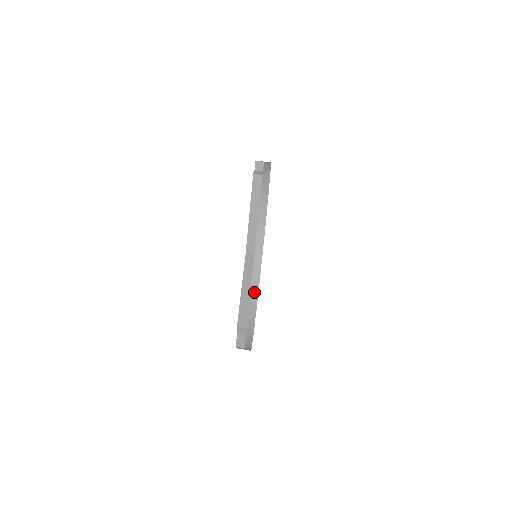
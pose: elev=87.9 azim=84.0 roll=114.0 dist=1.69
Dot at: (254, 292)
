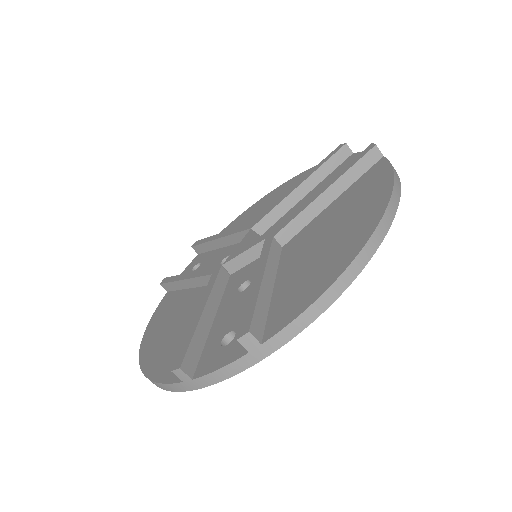
Dot at: (335, 290)
